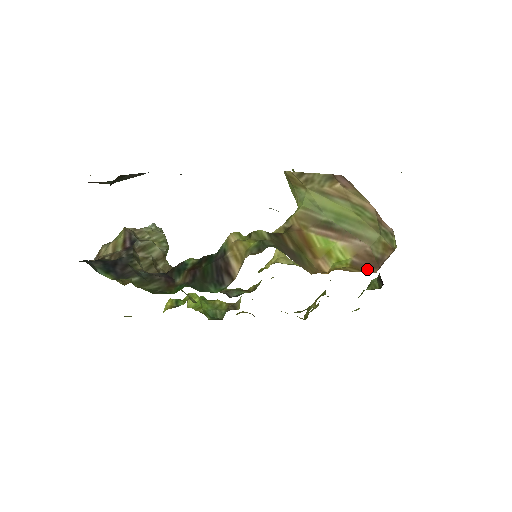
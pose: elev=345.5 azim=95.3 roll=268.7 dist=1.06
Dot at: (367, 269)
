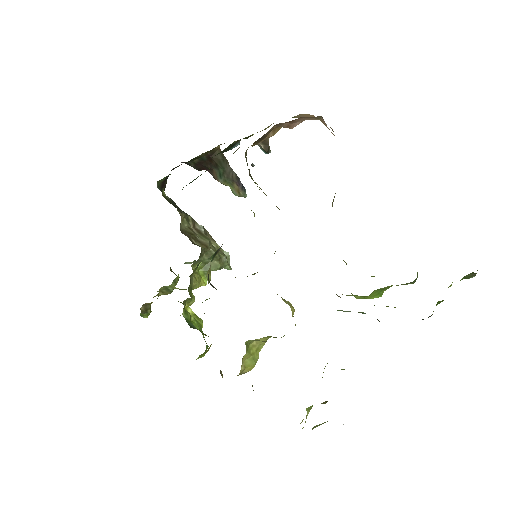
Dot at: occluded
